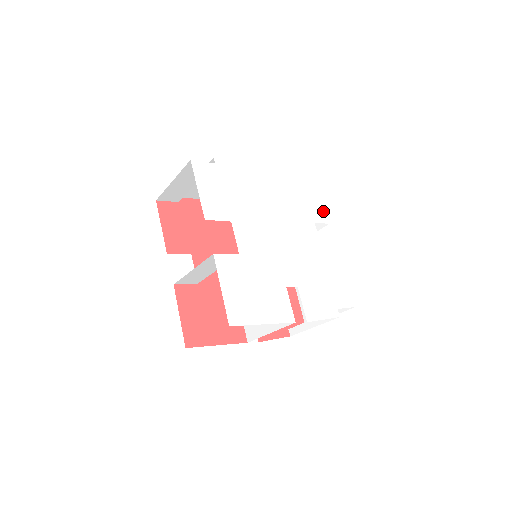
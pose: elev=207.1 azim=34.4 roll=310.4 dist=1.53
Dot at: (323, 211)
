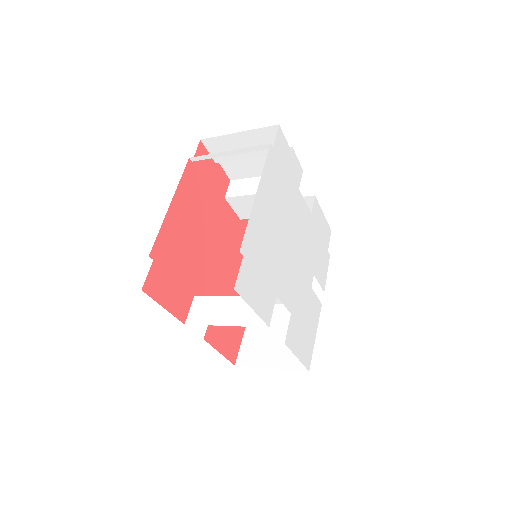
Dot at: (297, 162)
